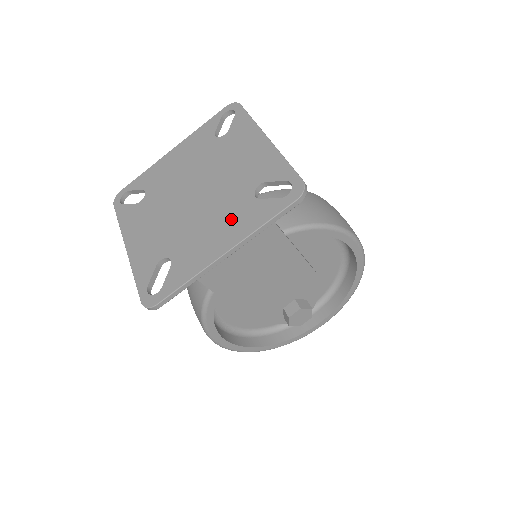
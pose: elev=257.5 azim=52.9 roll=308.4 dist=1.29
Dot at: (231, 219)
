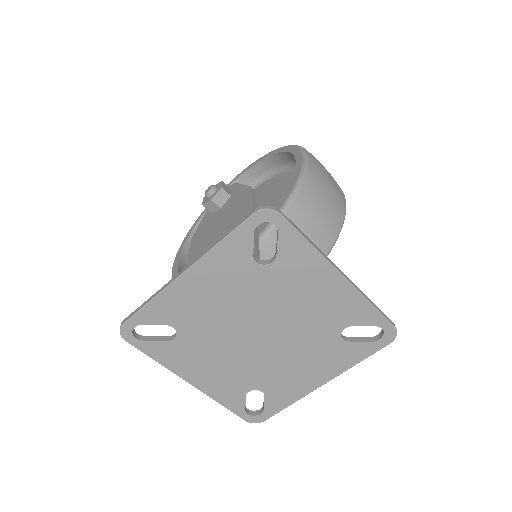
Dot at: (321, 359)
